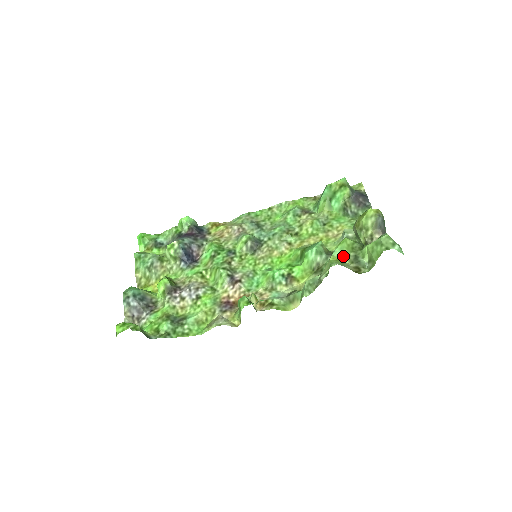
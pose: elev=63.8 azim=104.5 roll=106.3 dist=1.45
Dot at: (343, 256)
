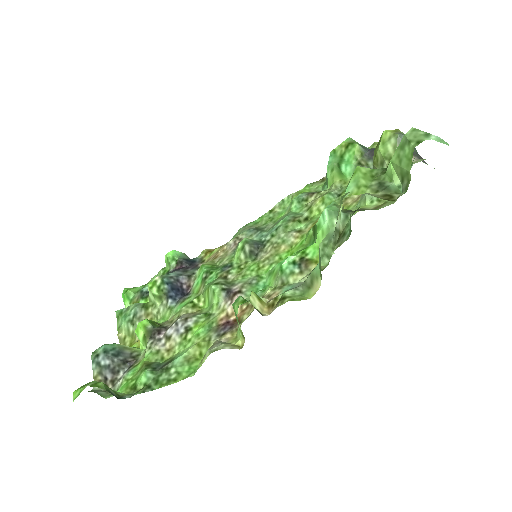
Dot at: (360, 188)
